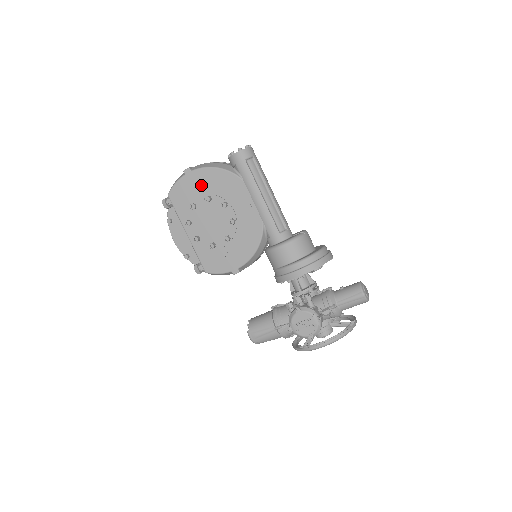
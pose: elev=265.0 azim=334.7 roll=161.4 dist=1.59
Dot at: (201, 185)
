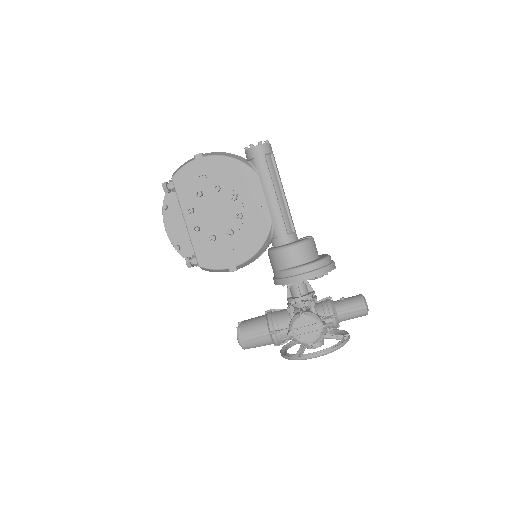
Dot at: (211, 173)
